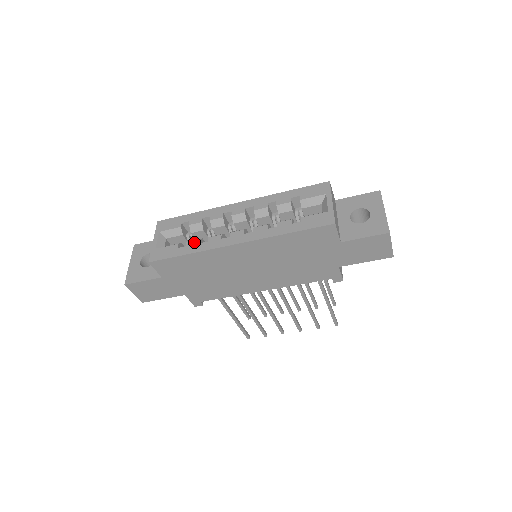
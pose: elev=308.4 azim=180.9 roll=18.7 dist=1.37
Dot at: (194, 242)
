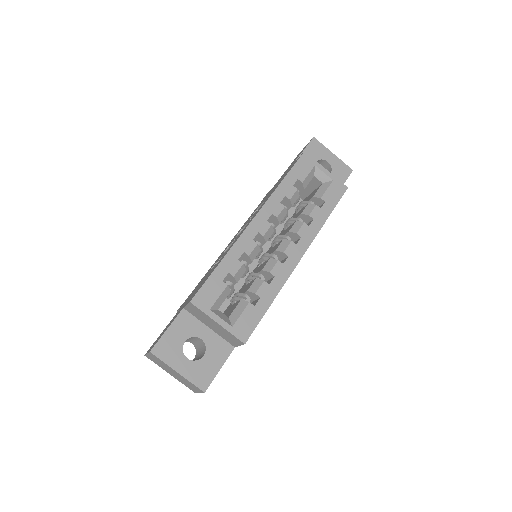
Dot at: (263, 287)
